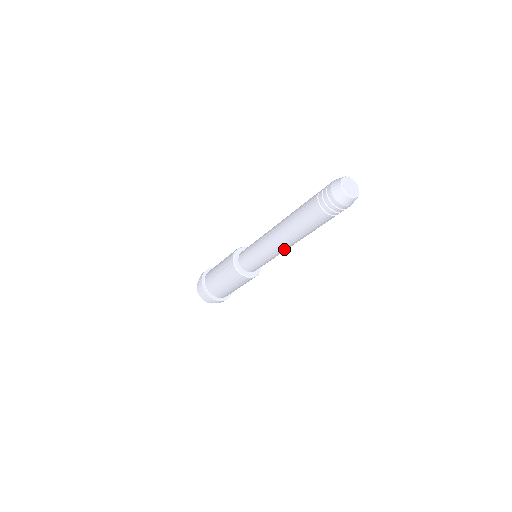
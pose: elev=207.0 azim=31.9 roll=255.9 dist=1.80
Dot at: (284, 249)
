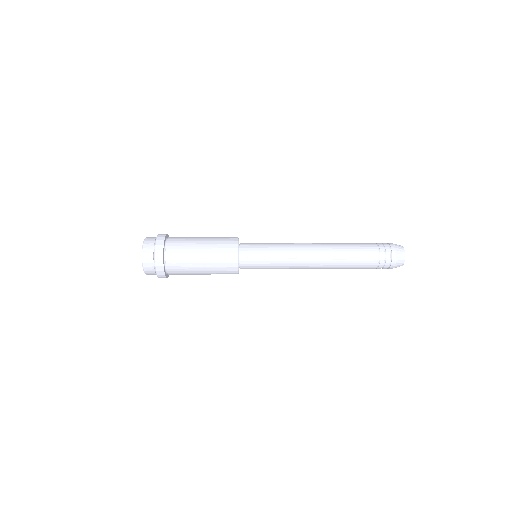
Dot at: occluded
